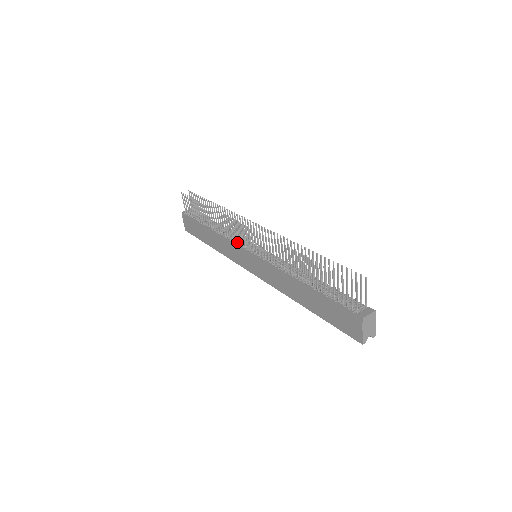
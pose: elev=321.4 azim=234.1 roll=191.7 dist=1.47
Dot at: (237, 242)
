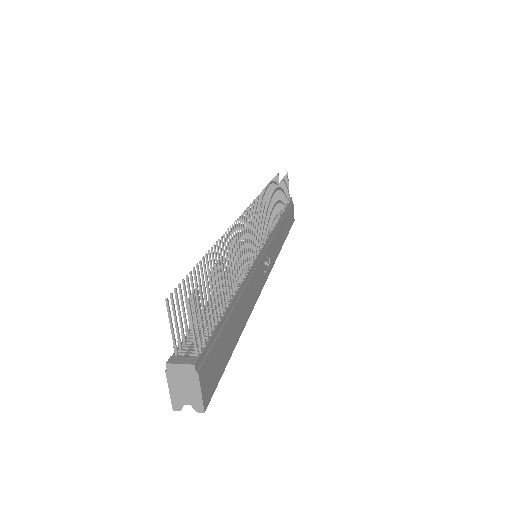
Dot at: occluded
